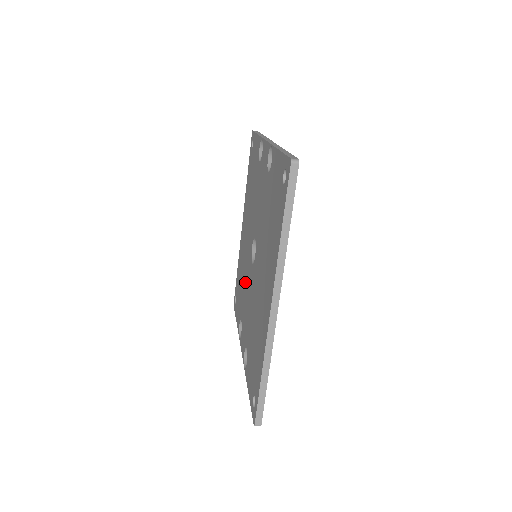
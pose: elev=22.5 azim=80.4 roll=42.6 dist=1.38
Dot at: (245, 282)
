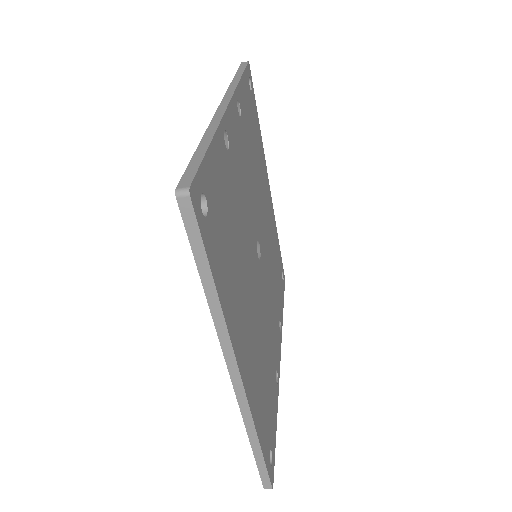
Dot at: occluded
